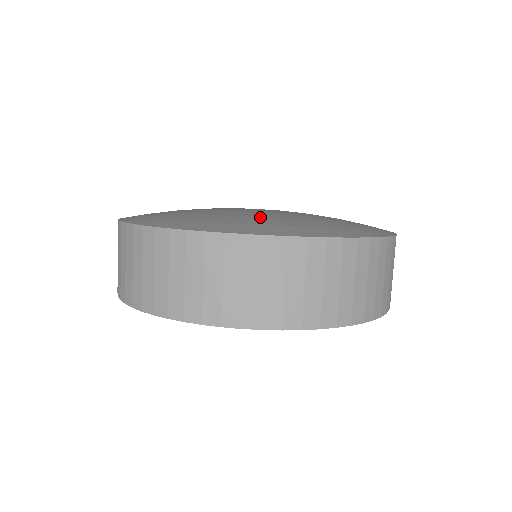
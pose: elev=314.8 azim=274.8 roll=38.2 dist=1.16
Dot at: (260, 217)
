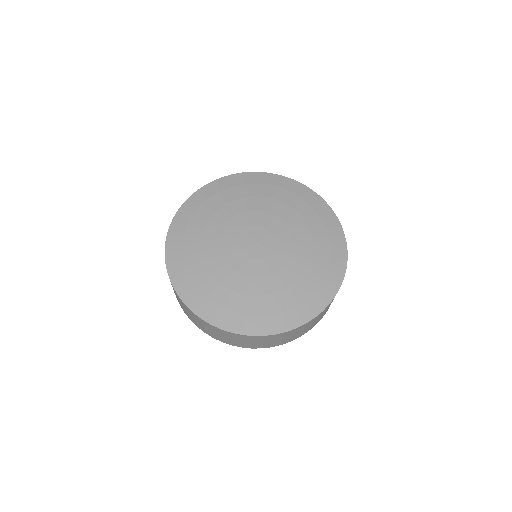
Dot at: (299, 278)
